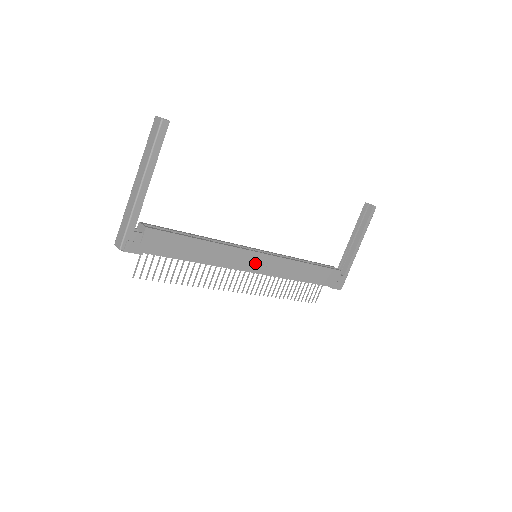
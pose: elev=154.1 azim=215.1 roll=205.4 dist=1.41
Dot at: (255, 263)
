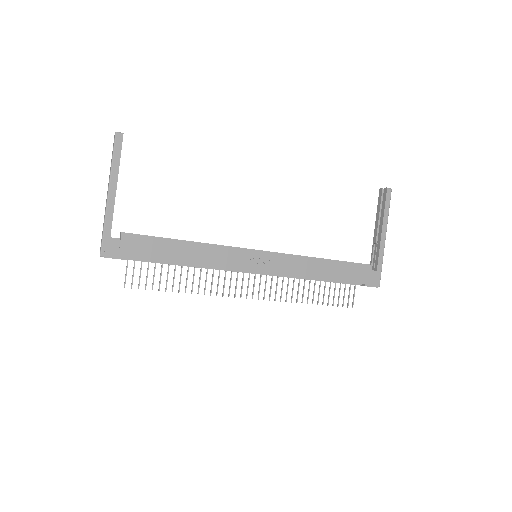
Dot at: (254, 261)
